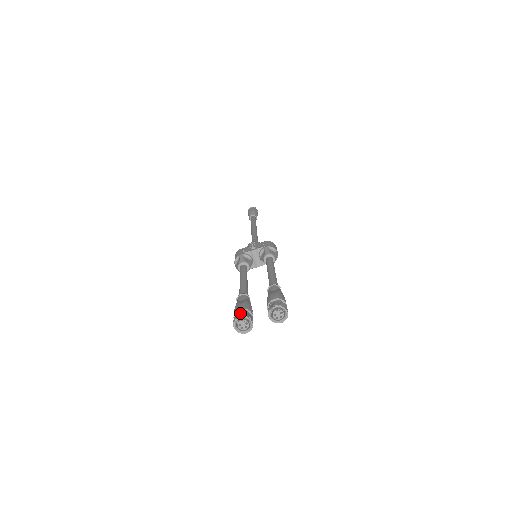
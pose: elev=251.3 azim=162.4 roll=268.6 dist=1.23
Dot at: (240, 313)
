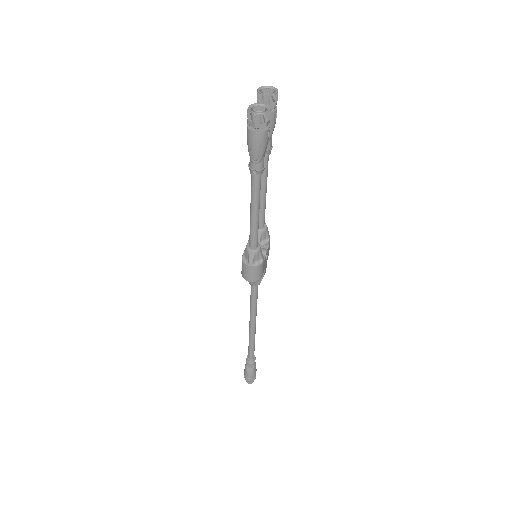
Dot at: (247, 114)
